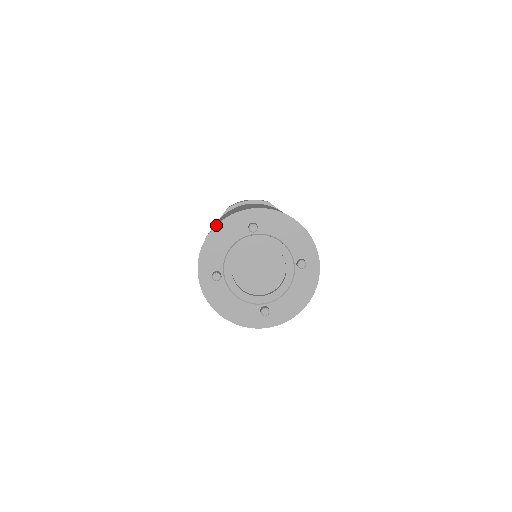
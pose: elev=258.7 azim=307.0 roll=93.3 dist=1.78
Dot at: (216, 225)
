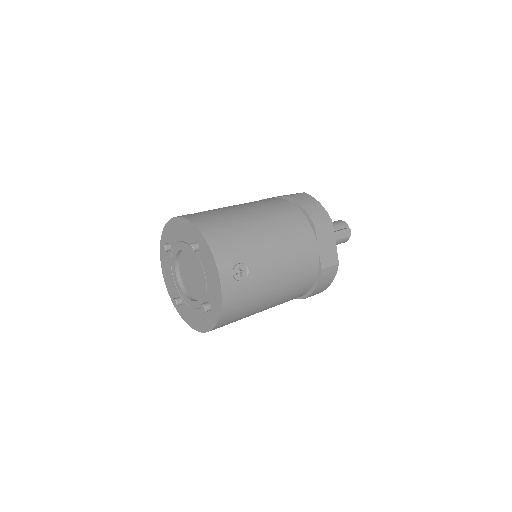
Dot at: (181, 217)
